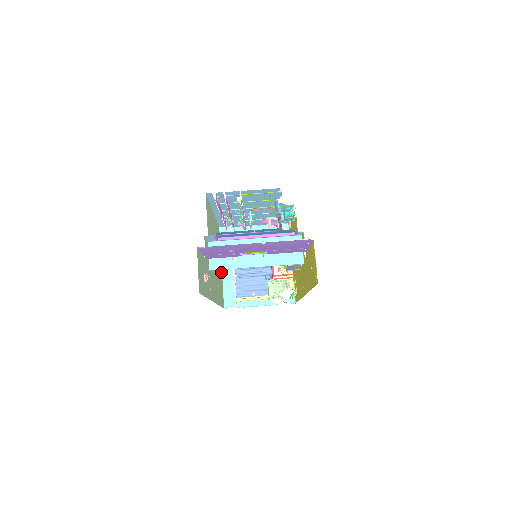
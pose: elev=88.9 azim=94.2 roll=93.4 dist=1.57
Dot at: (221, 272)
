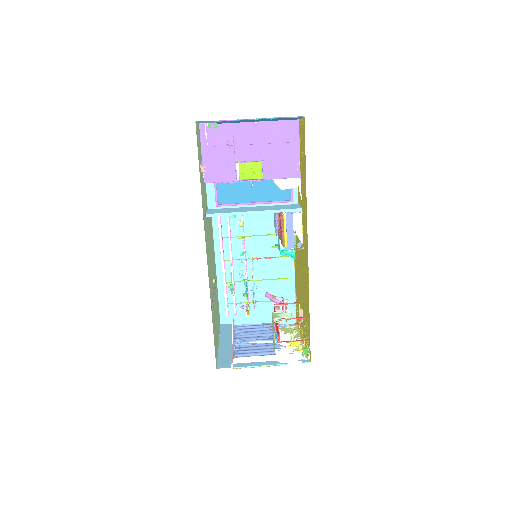
Dot at: (217, 339)
